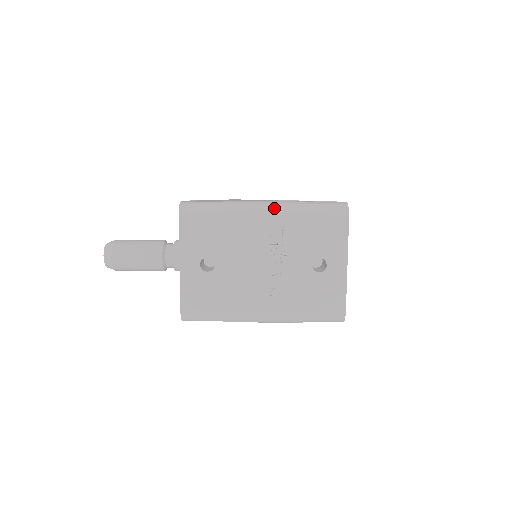
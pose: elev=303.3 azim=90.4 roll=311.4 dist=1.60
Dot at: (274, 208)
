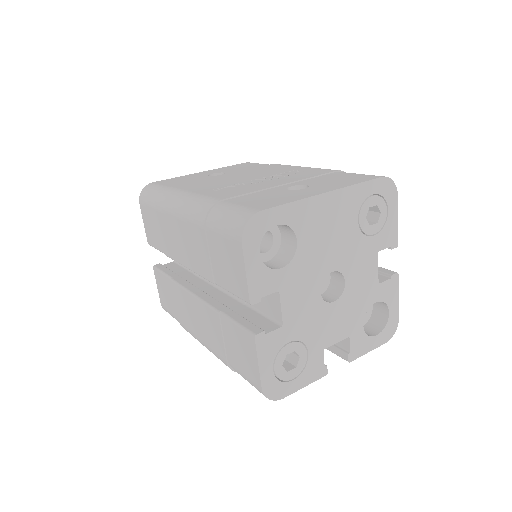
Dot at: occluded
